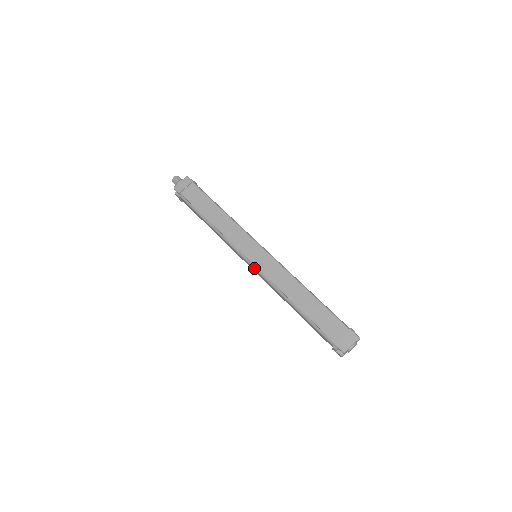
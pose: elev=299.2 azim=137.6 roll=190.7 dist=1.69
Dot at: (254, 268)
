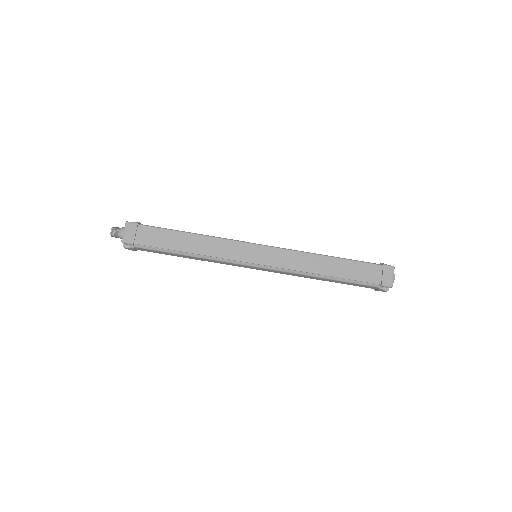
Dot at: (265, 268)
